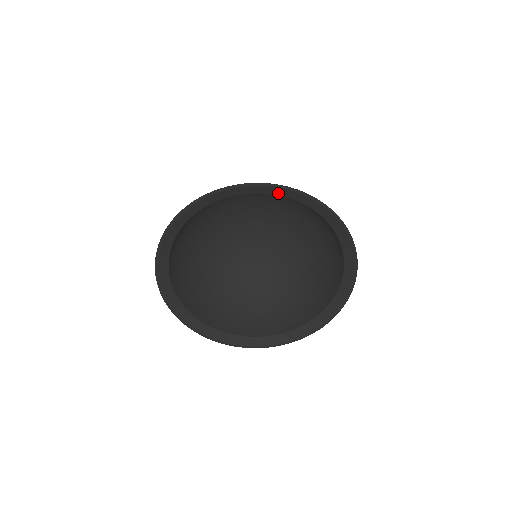
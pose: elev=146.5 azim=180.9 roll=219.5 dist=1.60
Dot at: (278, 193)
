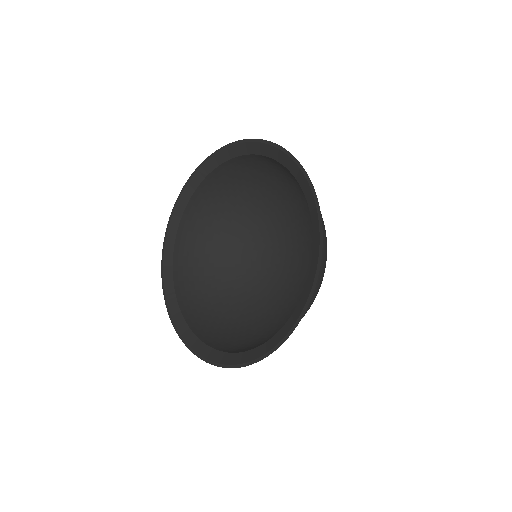
Dot at: (189, 195)
